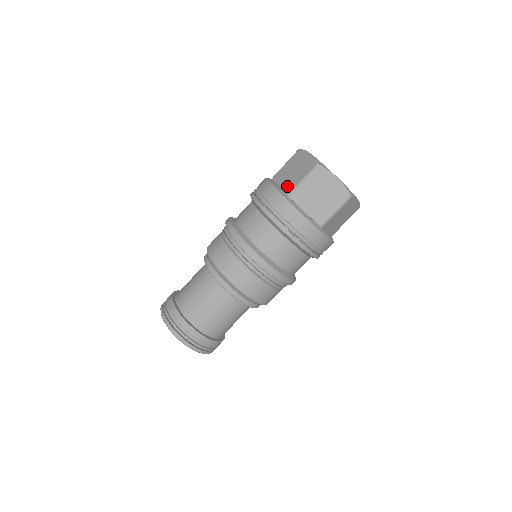
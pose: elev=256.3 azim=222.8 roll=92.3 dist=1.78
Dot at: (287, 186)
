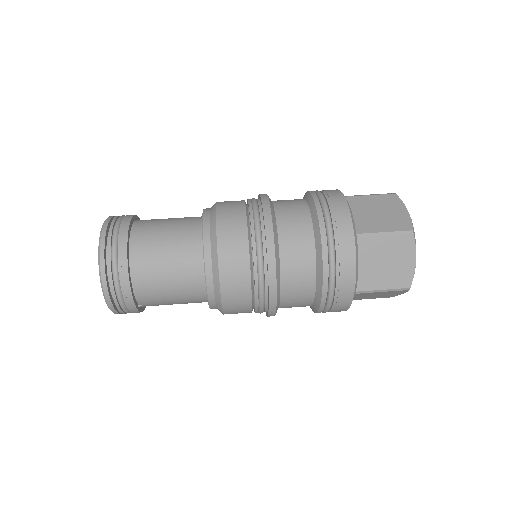
Dot at: occluded
